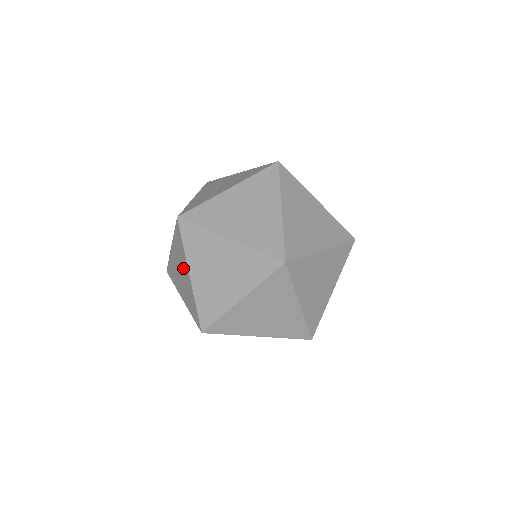
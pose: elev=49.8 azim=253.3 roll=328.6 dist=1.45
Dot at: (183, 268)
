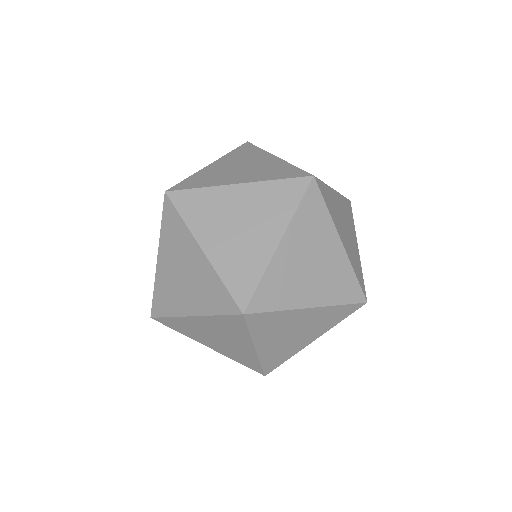
Dot at: (192, 294)
